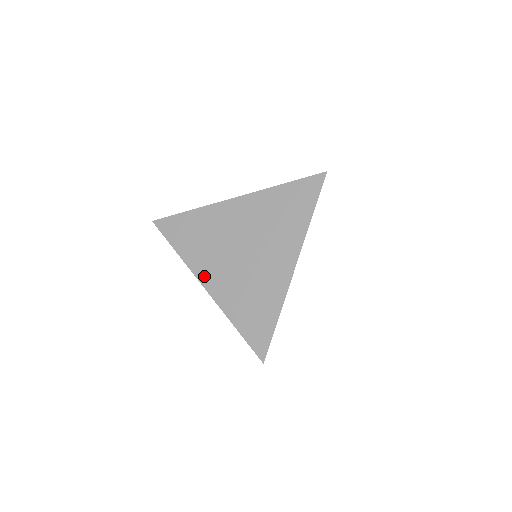
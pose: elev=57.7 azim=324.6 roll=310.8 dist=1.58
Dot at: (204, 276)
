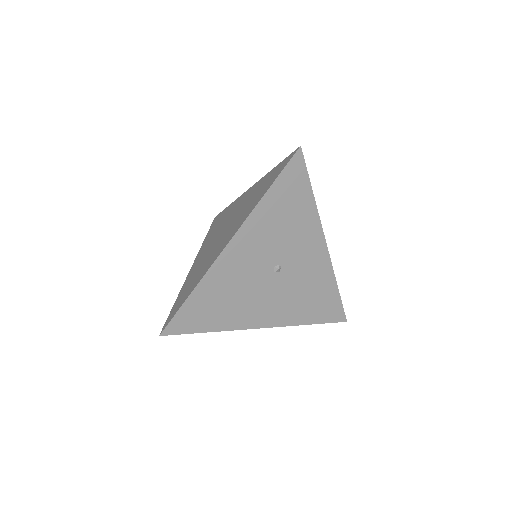
Dot at: (198, 257)
